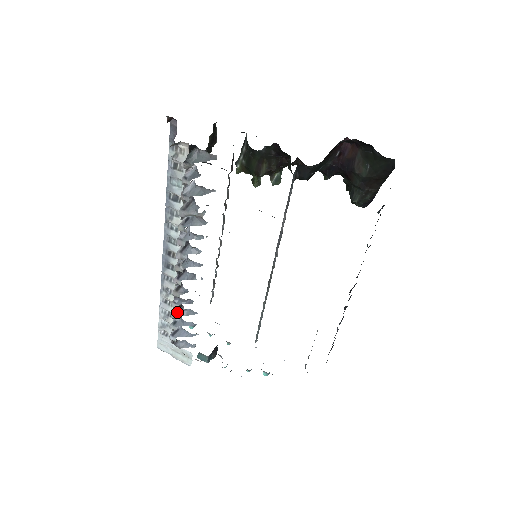
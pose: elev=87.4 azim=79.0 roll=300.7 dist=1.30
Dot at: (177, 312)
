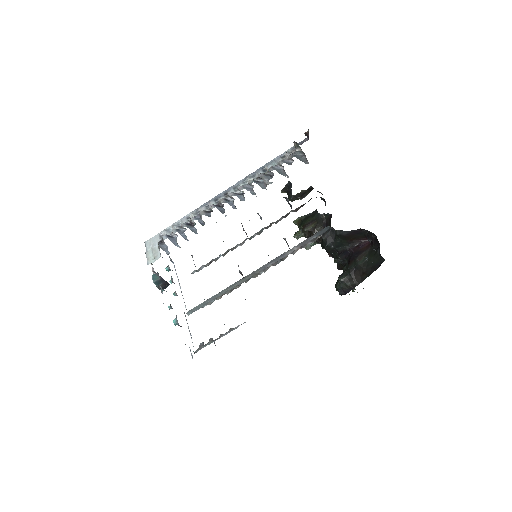
Dot at: (188, 225)
